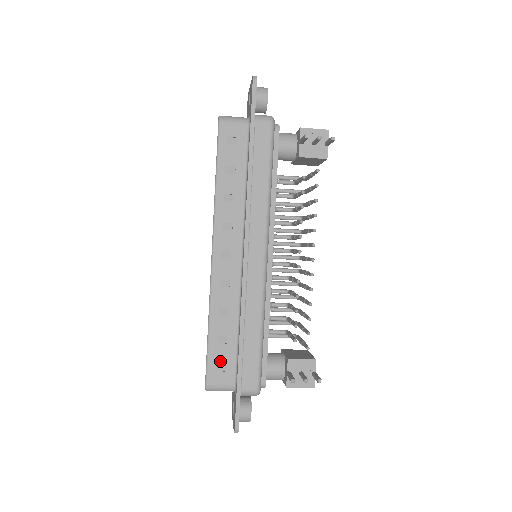
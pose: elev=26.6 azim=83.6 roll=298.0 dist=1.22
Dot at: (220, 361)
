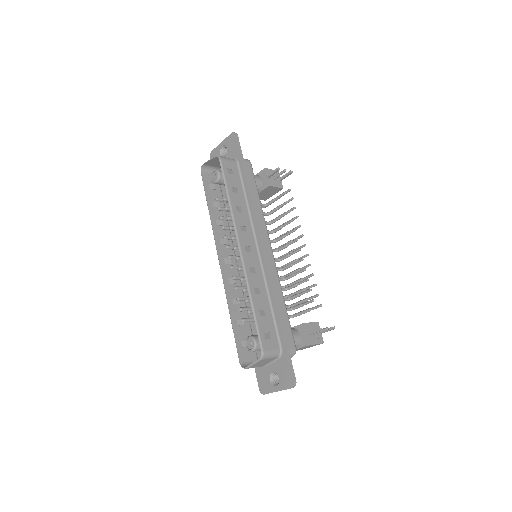
Dot at: (266, 330)
